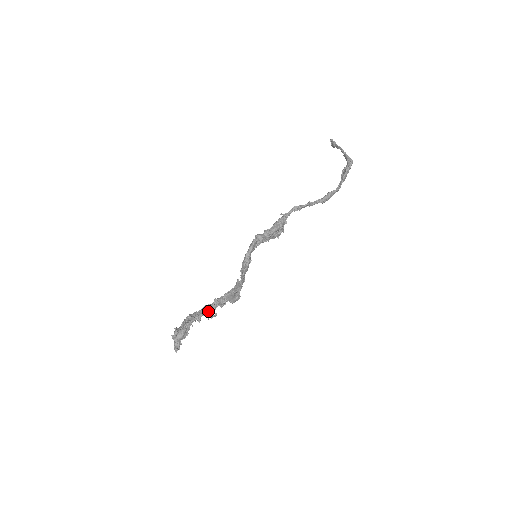
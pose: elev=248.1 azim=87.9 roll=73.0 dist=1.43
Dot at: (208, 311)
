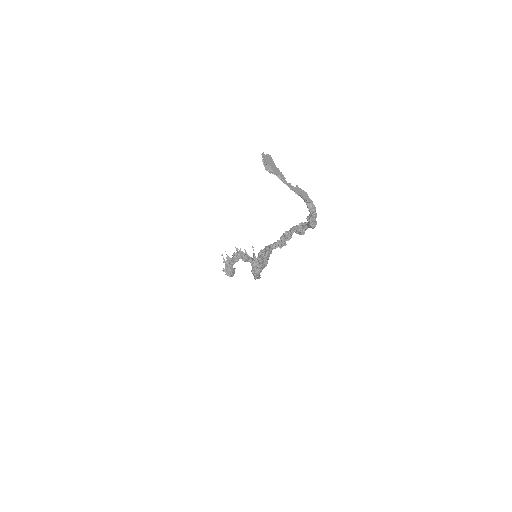
Dot at: (238, 260)
